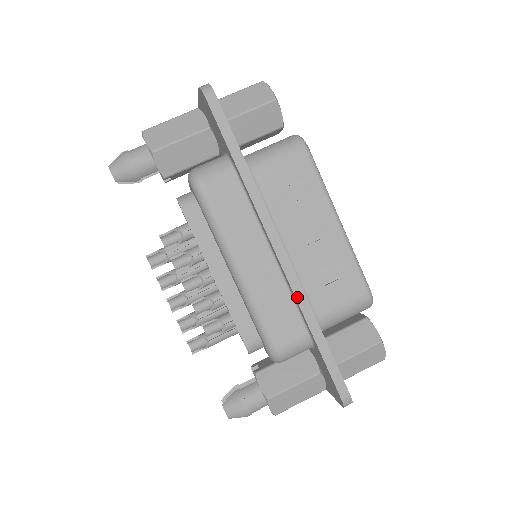
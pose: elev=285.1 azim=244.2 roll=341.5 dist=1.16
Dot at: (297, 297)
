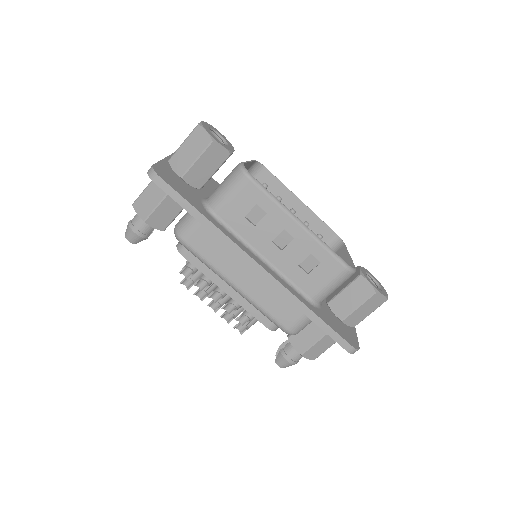
Dot at: (285, 295)
